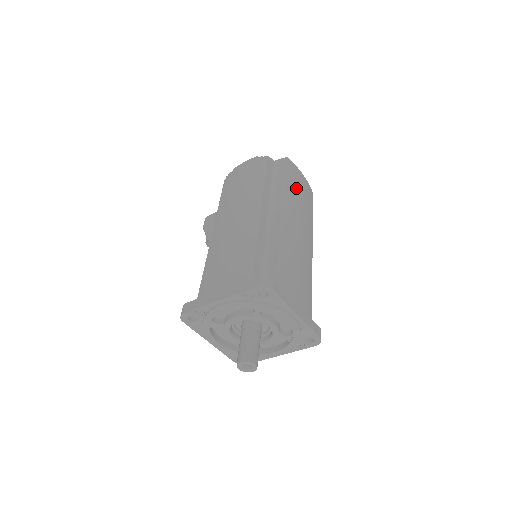
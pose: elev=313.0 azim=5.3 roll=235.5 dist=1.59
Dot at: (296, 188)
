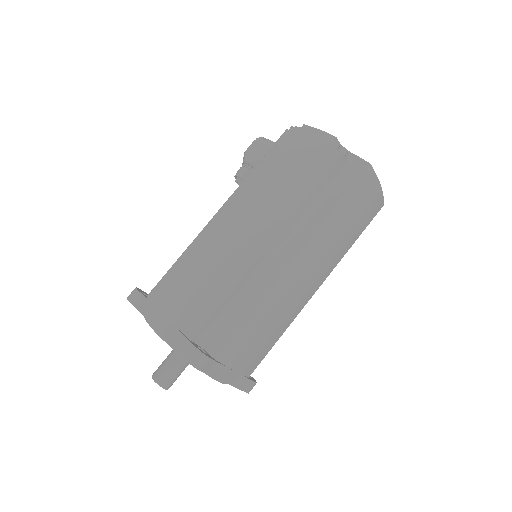
Dot at: (349, 215)
